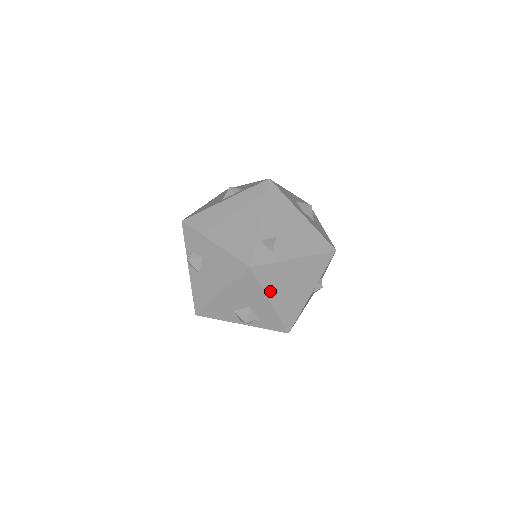
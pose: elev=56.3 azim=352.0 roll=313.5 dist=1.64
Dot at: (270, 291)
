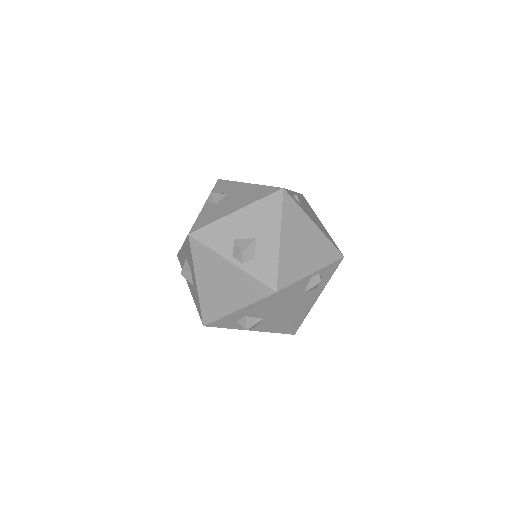
Dot at: (285, 227)
